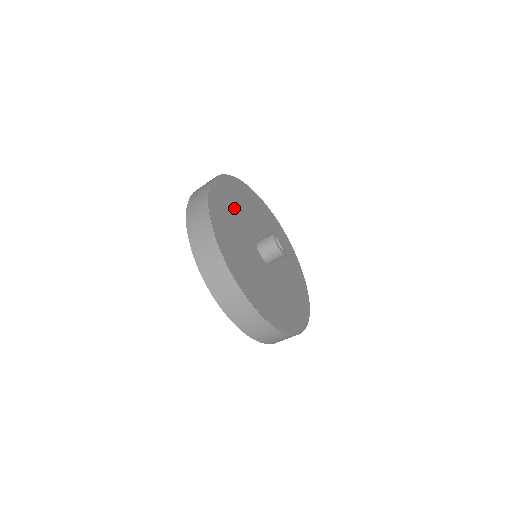
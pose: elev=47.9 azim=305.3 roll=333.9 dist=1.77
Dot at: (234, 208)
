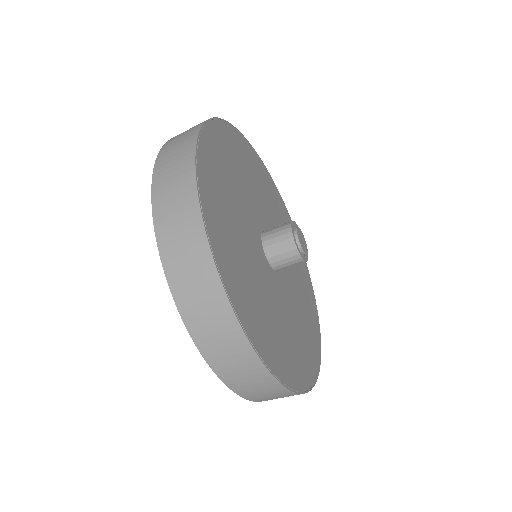
Dot at: (230, 211)
